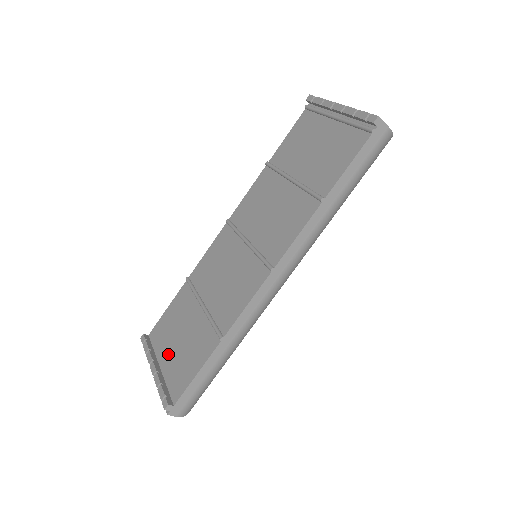
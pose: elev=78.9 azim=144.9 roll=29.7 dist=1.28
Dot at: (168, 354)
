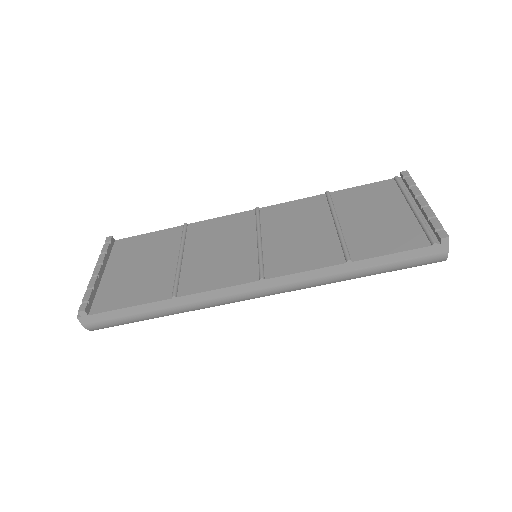
Dot at: (119, 270)
